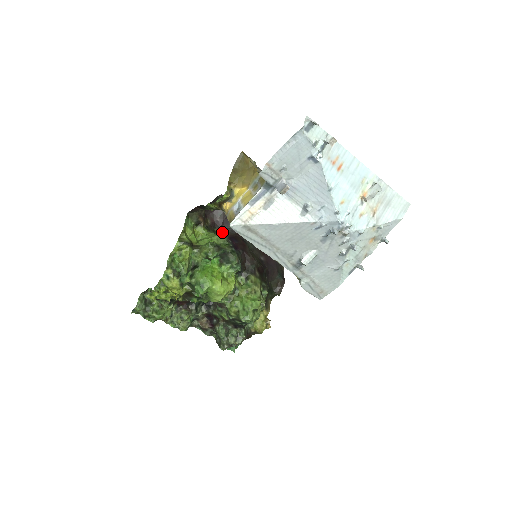
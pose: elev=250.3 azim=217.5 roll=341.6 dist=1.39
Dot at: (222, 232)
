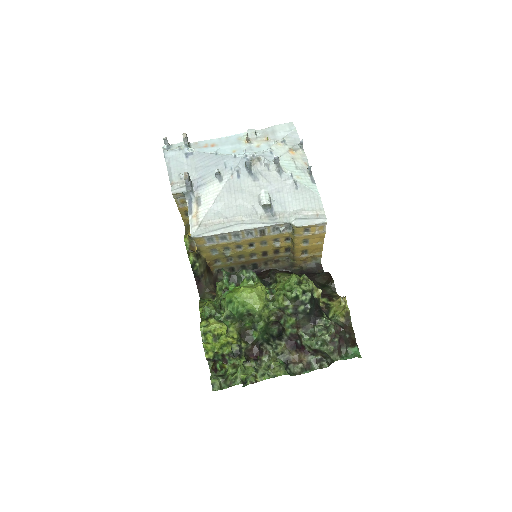
Dot at: occluded
